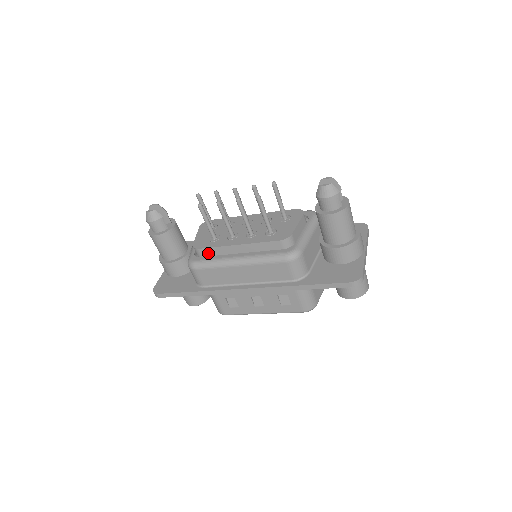
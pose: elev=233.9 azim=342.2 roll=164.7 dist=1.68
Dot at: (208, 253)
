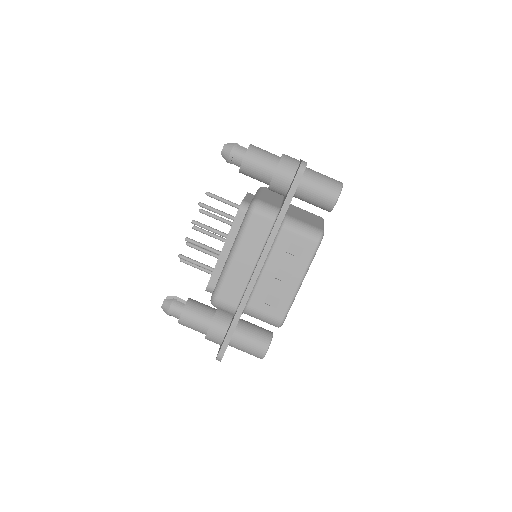
Dot at: (216, 281)
